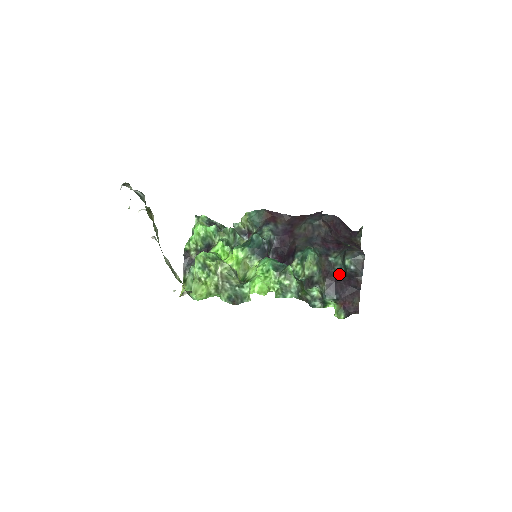
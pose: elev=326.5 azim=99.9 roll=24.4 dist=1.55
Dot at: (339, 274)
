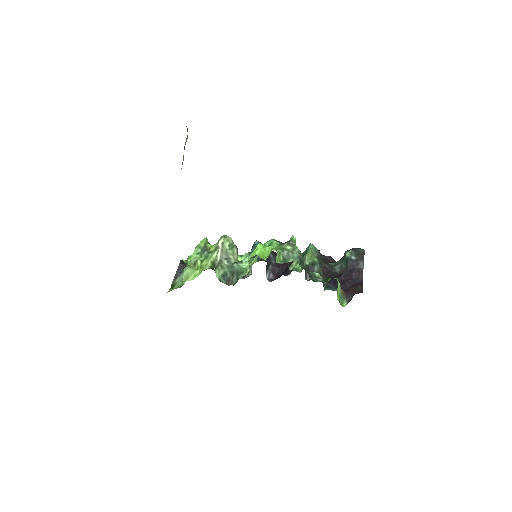
Dot at: (339, 272)
